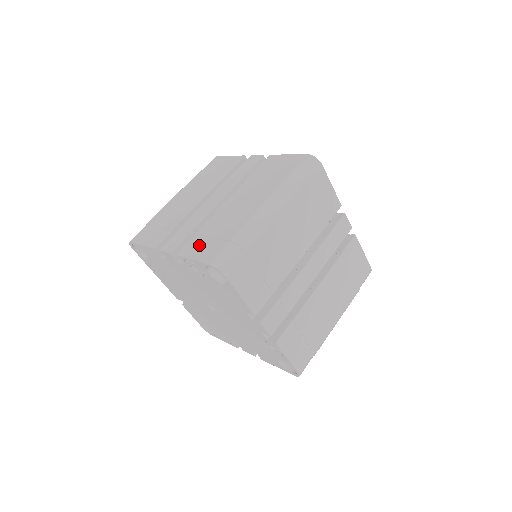
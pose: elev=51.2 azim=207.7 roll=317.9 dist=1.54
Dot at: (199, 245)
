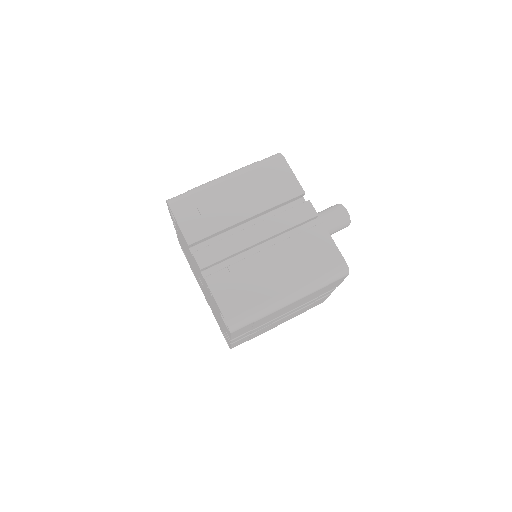
Dot at: occluded
